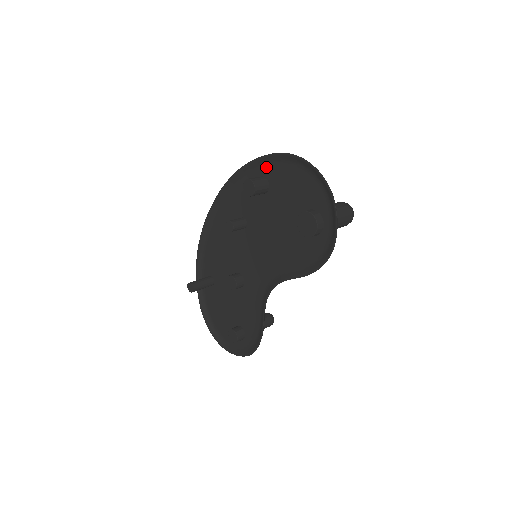
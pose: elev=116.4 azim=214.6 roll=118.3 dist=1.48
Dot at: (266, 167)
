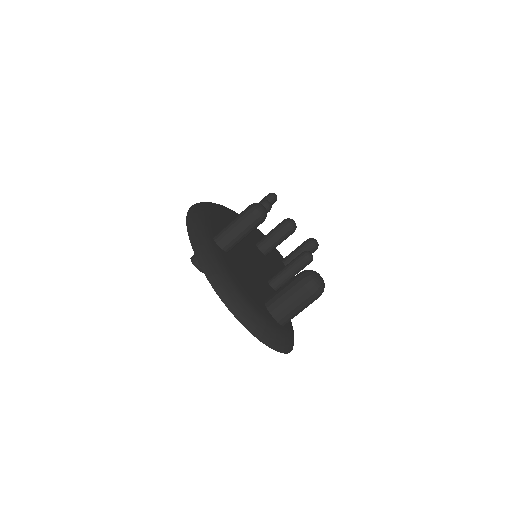
Dot at: occluded
